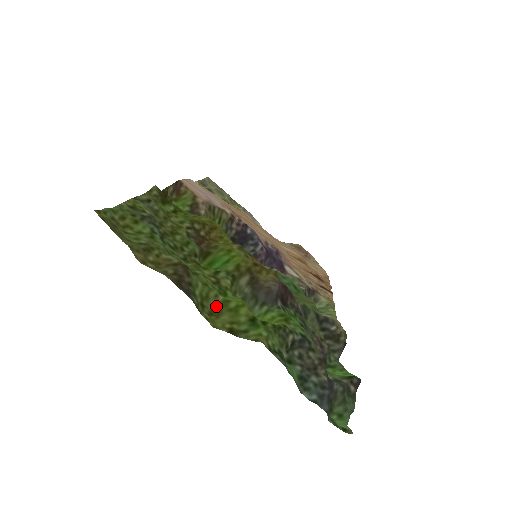
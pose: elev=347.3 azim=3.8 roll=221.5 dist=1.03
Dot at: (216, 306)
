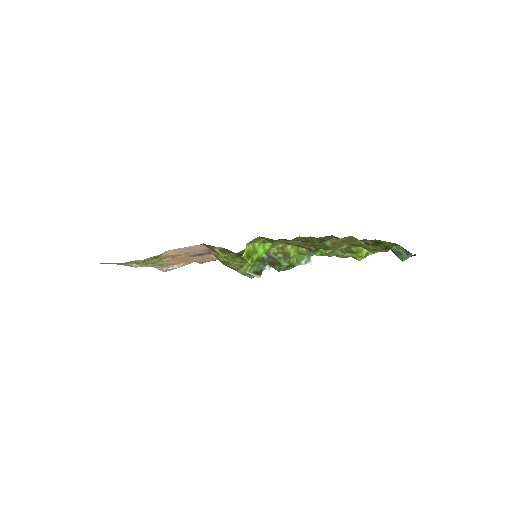
Dot at: (368, 250)
